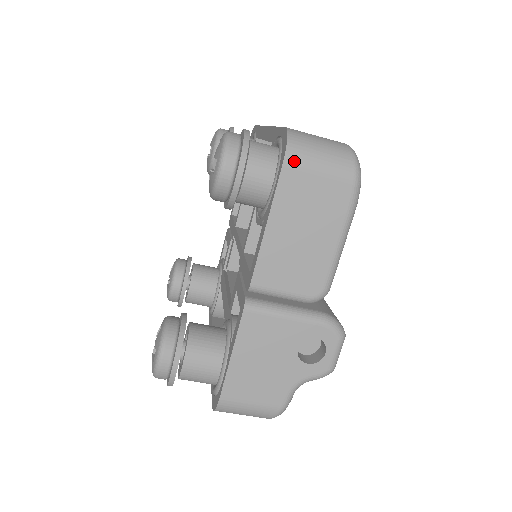
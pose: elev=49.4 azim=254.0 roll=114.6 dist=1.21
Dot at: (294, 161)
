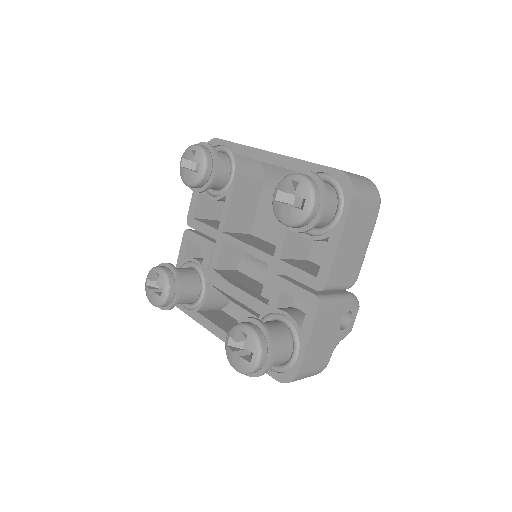
Dot at: (357, 197)
